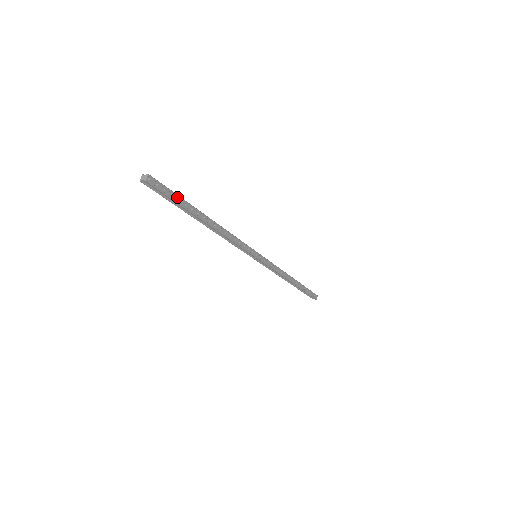
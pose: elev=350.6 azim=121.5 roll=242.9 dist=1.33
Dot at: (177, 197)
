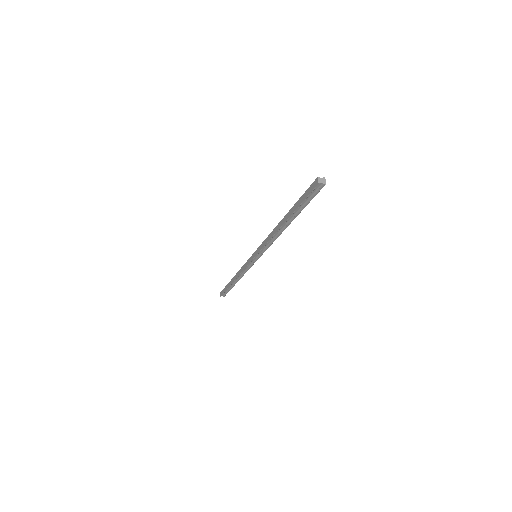
Dot at: (307, 200)
